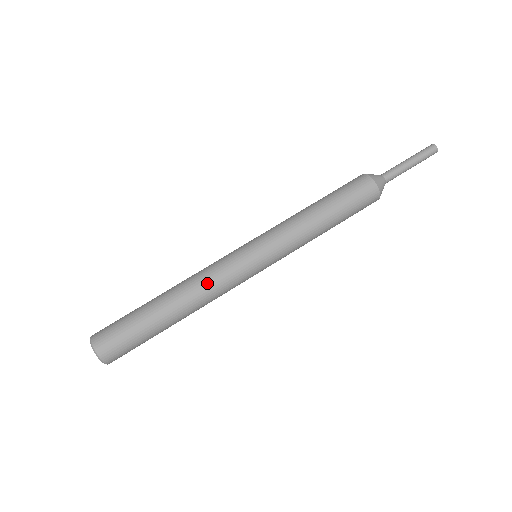
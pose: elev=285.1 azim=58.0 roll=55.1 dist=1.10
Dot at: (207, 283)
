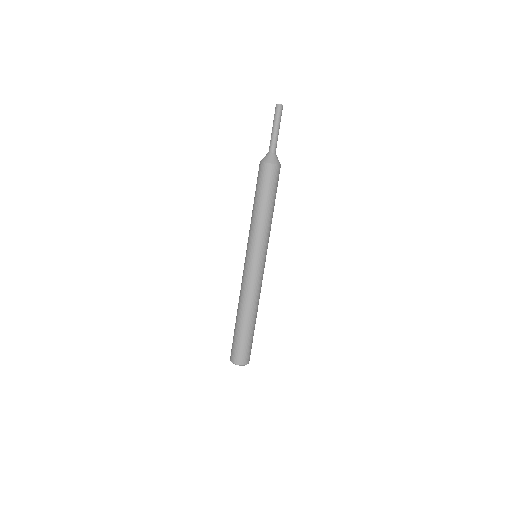
Dot at: (253, 294)
